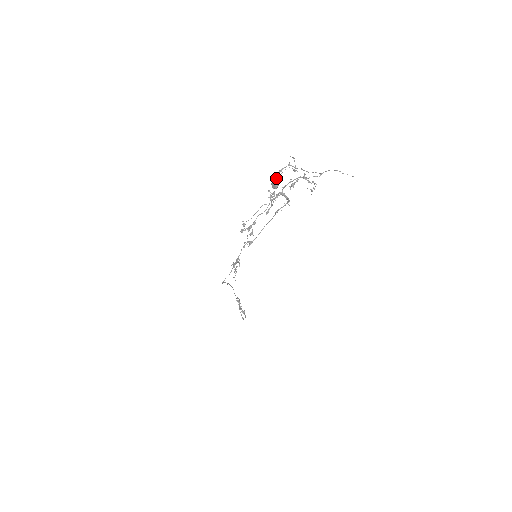
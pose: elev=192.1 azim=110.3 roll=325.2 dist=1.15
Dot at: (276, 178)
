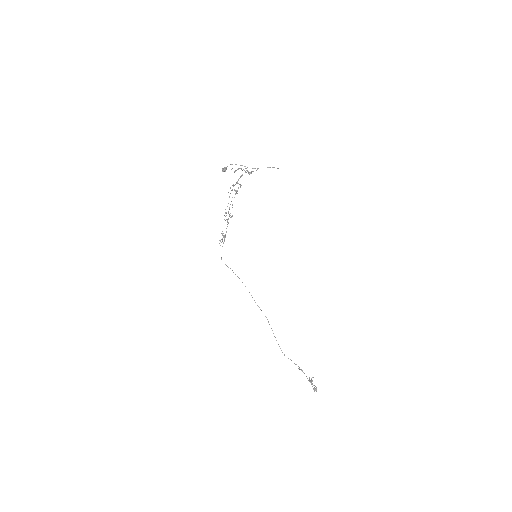
Dot at: (225, 168)
